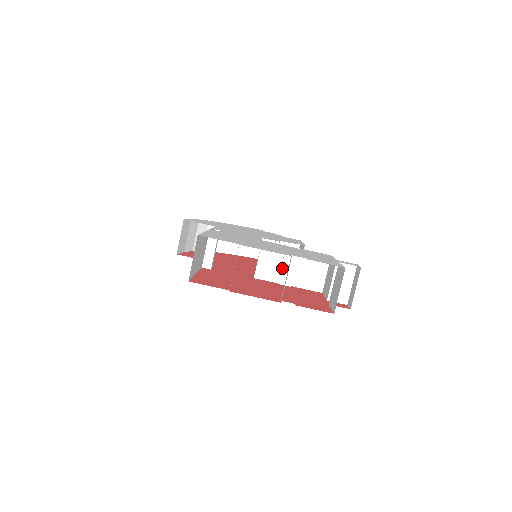
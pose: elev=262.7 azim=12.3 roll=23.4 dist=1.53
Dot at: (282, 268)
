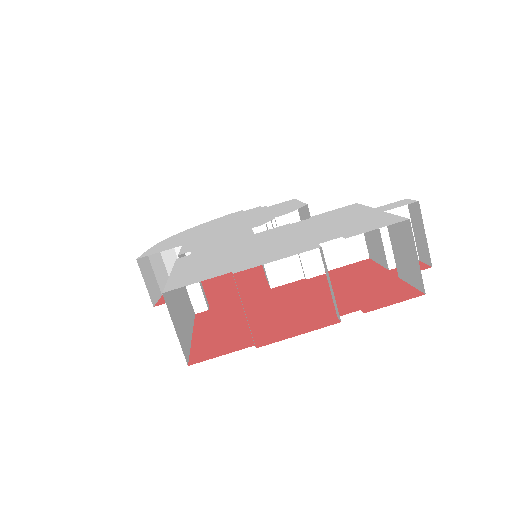
Dot at: (301, 256)
